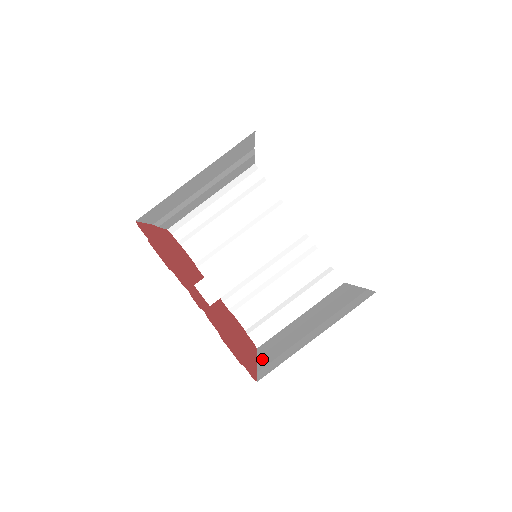
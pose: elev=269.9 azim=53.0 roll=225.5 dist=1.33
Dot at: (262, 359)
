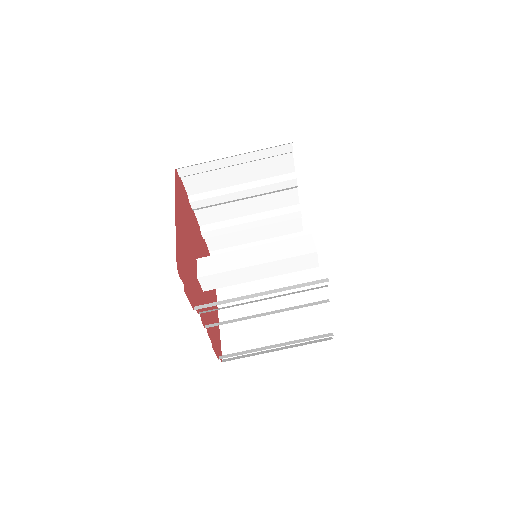
Dot at: (223, 312)
